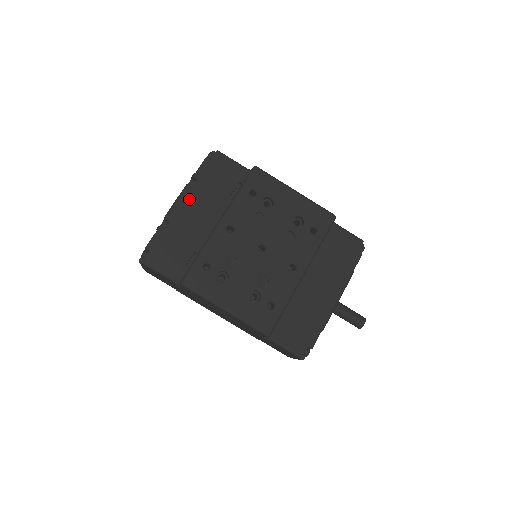
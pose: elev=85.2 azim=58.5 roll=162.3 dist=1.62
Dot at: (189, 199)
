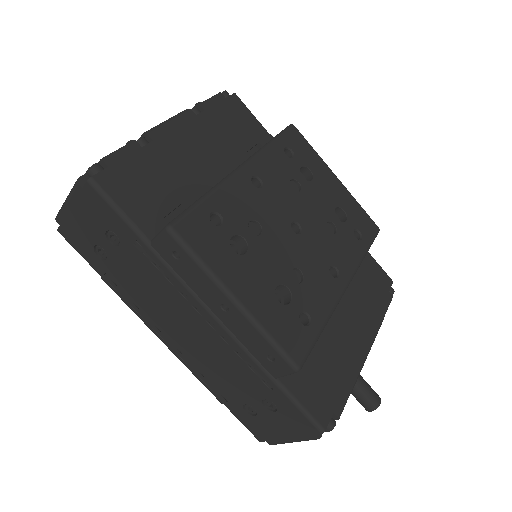
Dot at: (189, 127)
